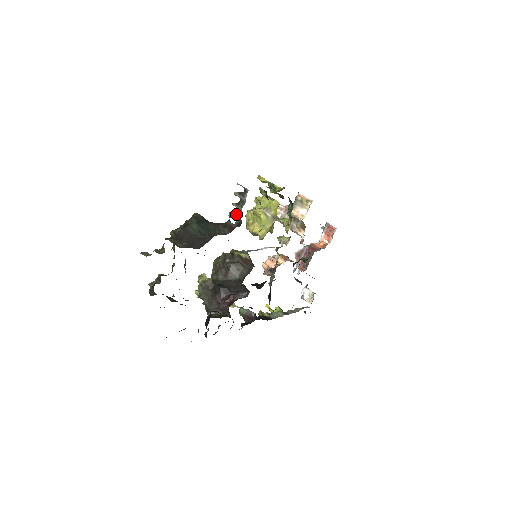
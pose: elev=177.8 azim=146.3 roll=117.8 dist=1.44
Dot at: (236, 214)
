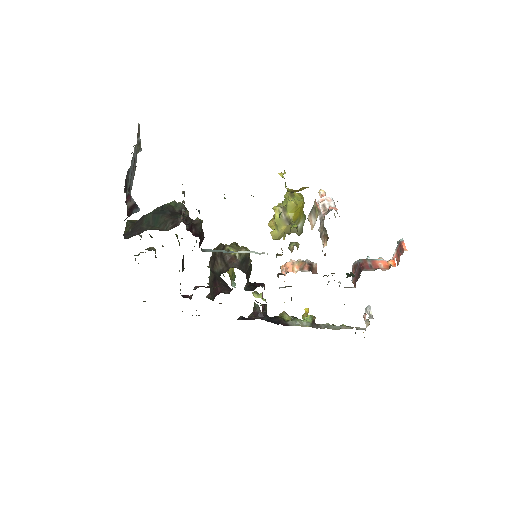
Dot at: occluded
